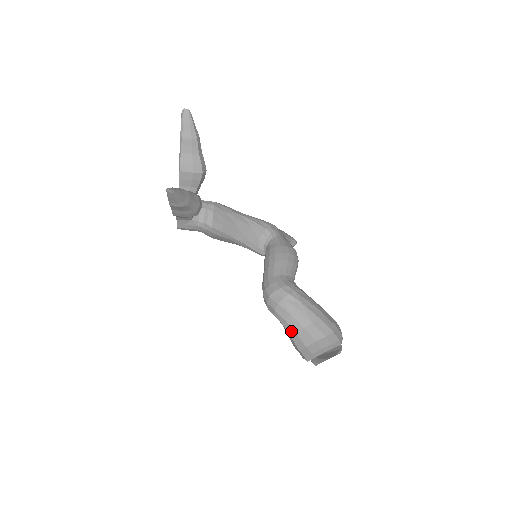
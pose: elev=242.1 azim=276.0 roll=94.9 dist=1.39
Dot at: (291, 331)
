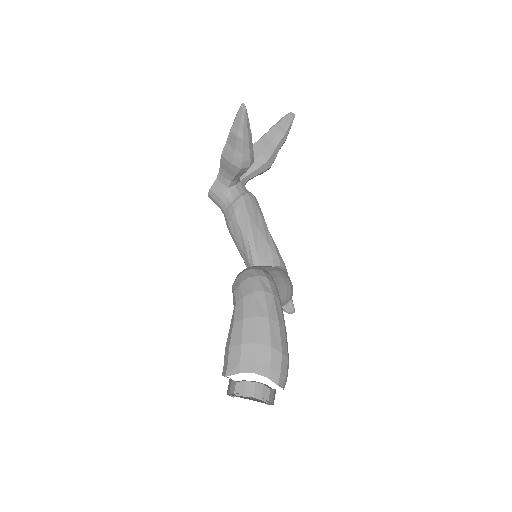
Dot at: (239, 314)
